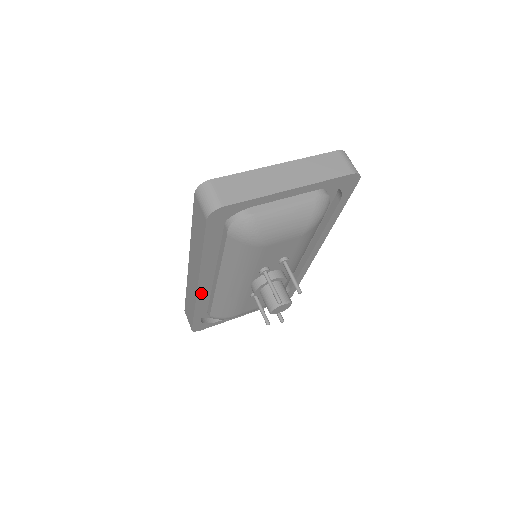
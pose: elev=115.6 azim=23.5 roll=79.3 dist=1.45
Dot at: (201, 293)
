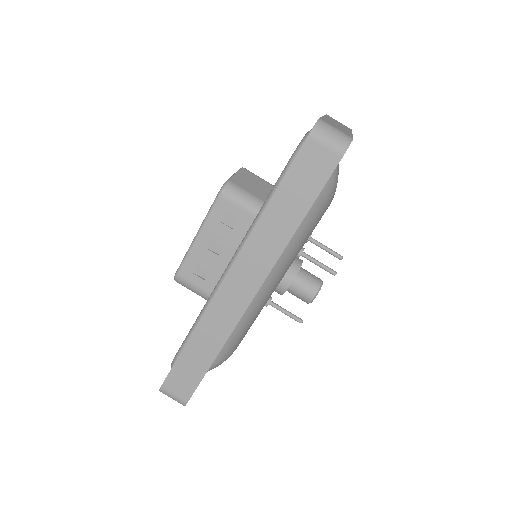
Dot at: (245, 309)
